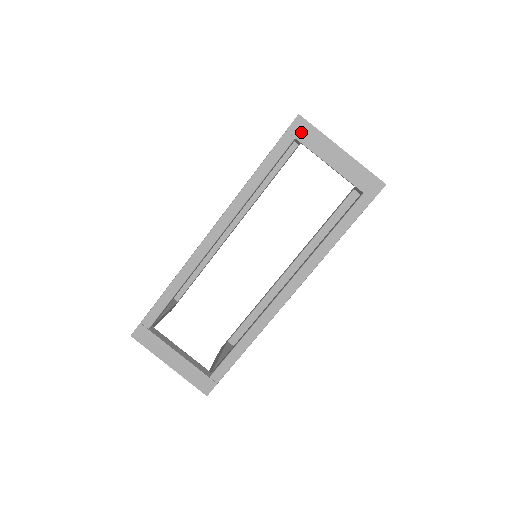
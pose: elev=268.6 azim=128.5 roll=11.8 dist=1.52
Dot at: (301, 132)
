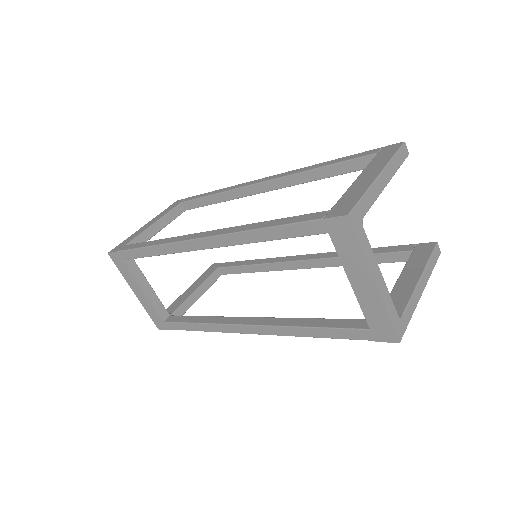
Dot at: (339, 233)
